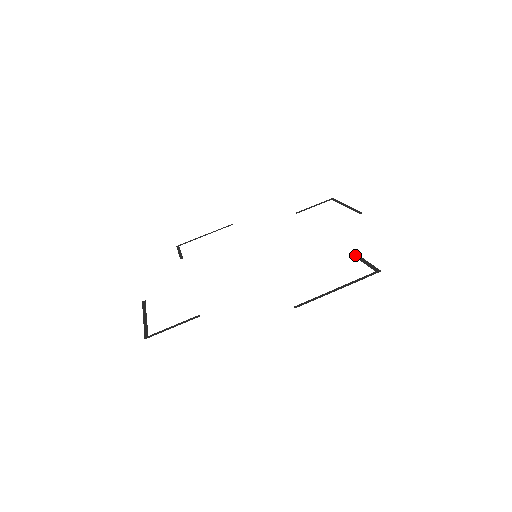
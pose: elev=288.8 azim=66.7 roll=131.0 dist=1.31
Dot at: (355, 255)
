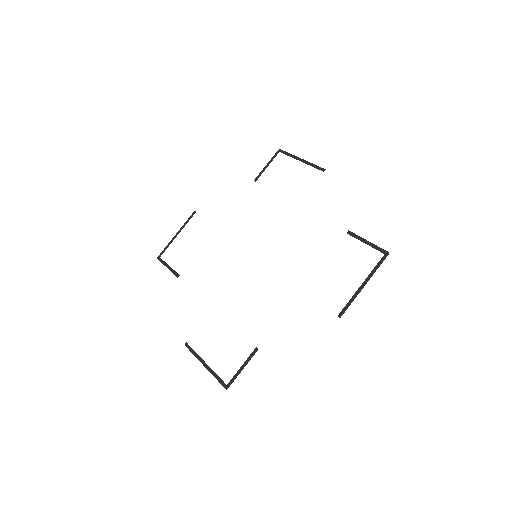
Dot at: (354, 236)
